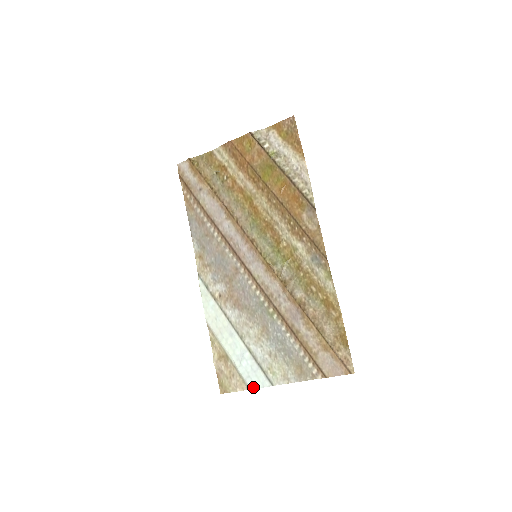
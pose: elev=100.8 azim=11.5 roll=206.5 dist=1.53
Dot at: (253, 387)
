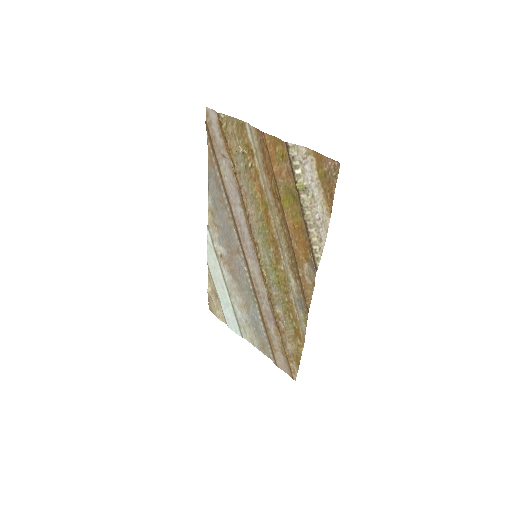
Dot at: (229, 327)
